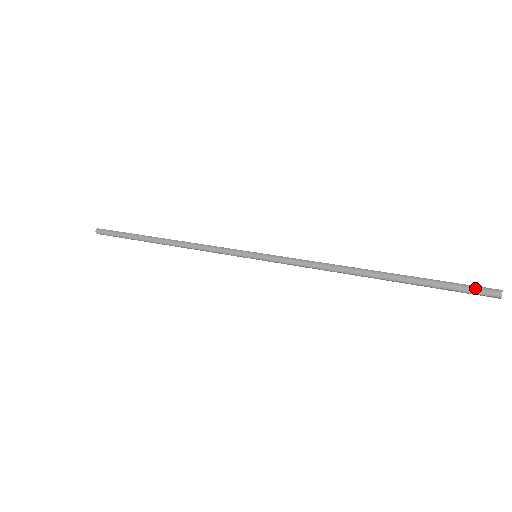
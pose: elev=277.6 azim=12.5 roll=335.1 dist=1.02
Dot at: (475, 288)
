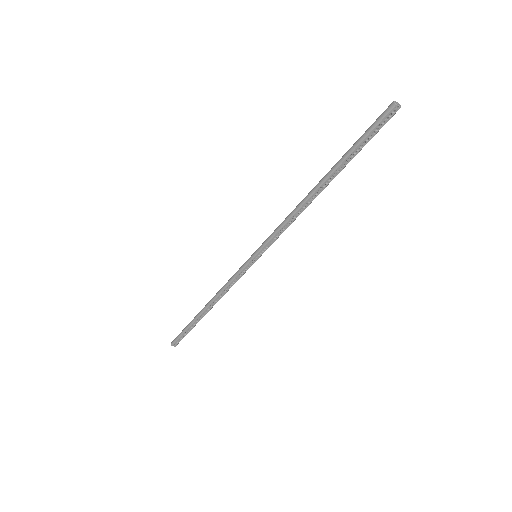
Dot at: (377, 119)
